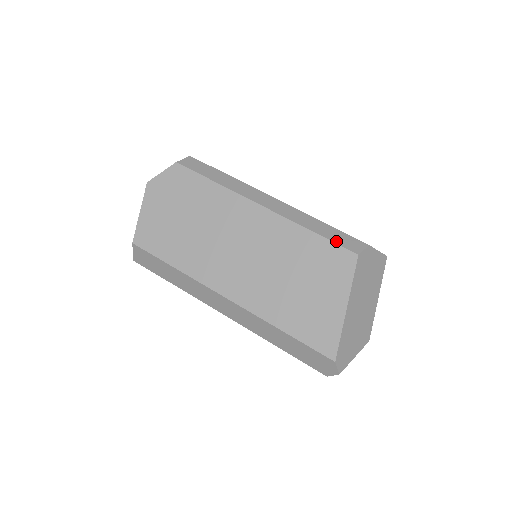
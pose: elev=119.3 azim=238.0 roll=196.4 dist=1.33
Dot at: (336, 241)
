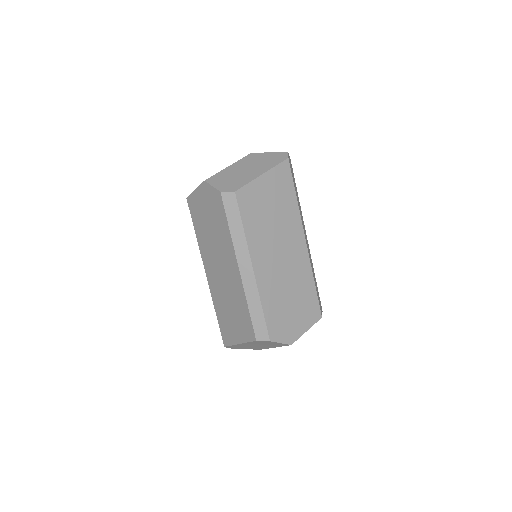
Dot at: (254, 324)
